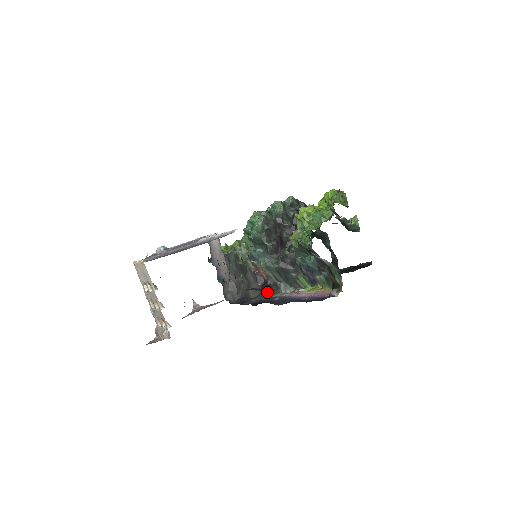
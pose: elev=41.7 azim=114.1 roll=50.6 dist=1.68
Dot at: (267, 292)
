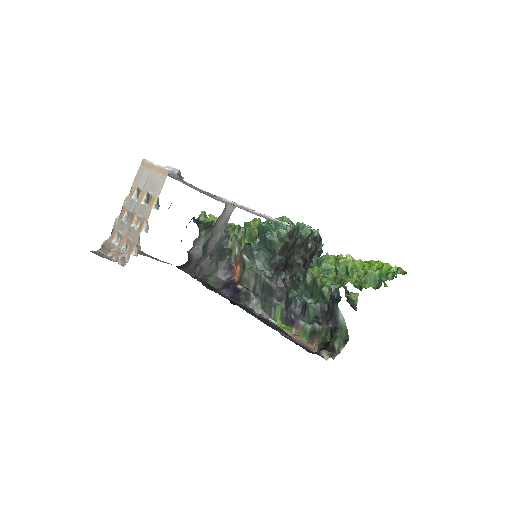
Dot at: (230, 294)
